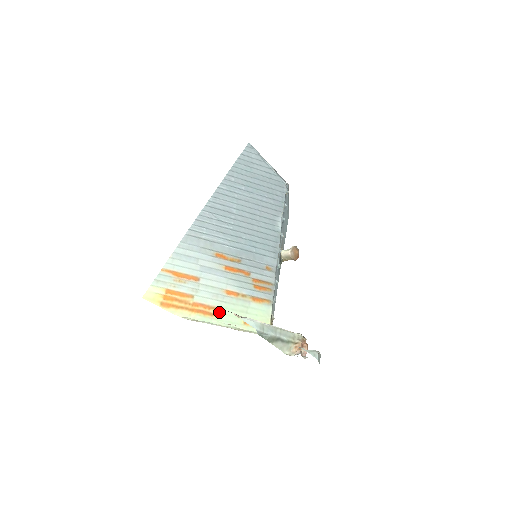
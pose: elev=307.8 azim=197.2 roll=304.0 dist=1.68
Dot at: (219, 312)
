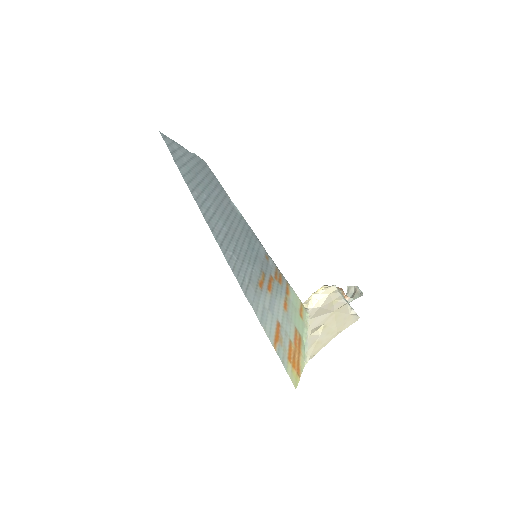
Dot at: (298, 330)
